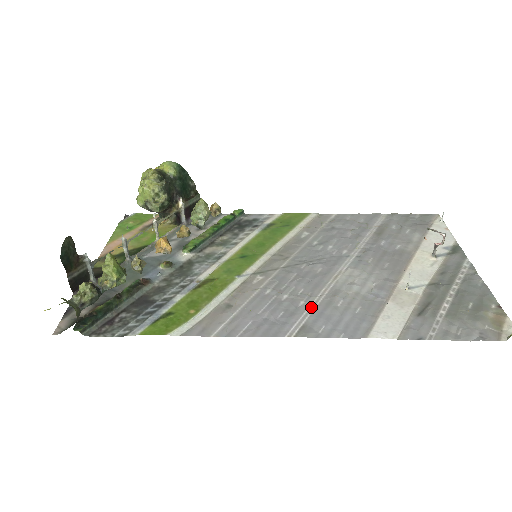
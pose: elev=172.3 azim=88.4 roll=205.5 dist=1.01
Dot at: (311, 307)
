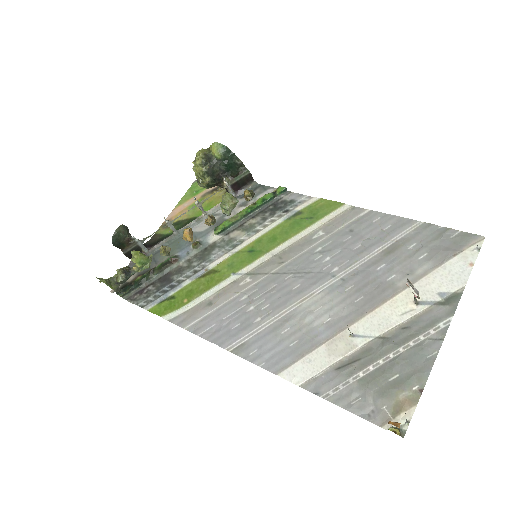
Dot at: (261, 327)
